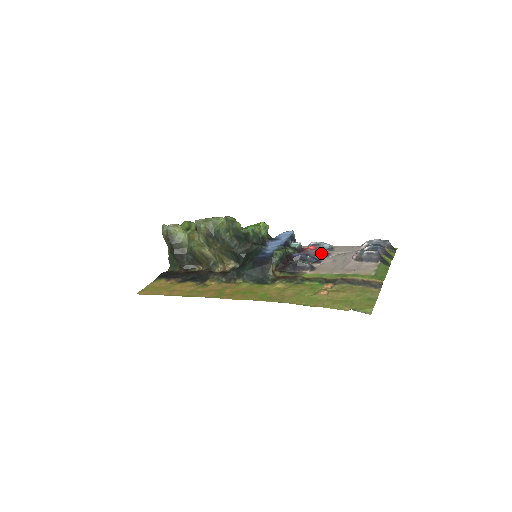
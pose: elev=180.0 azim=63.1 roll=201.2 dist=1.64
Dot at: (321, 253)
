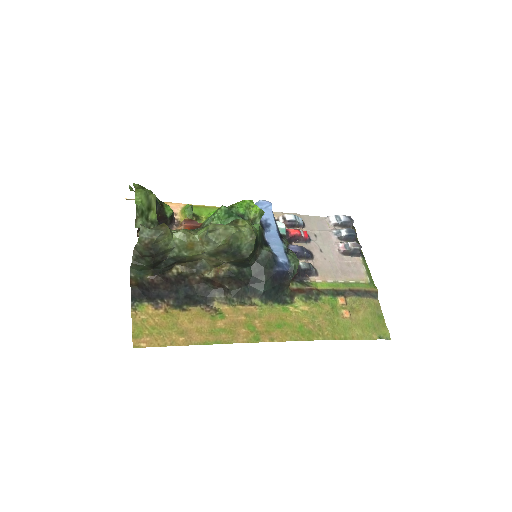
Dot at: (305, 239)
